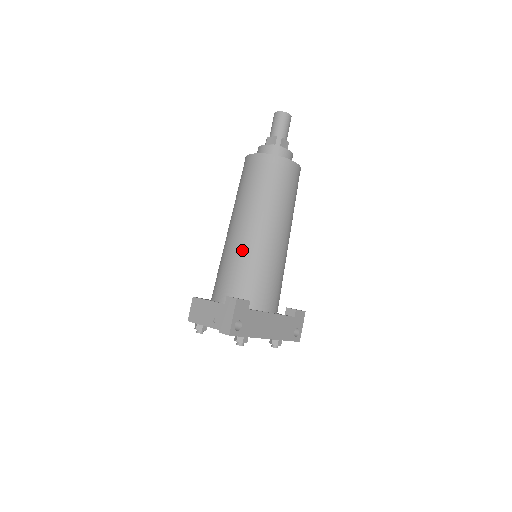
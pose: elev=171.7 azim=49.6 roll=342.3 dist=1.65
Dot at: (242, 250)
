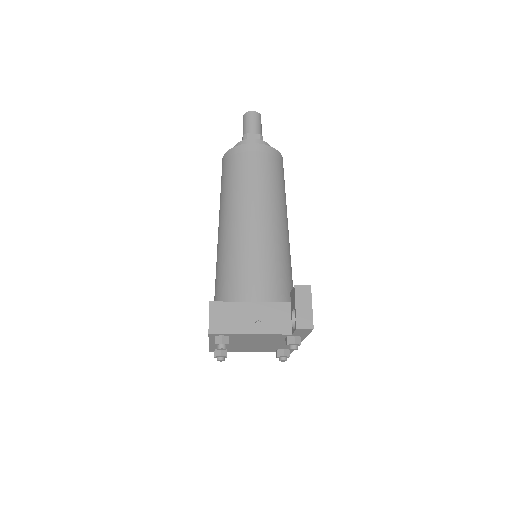
Dot at: (269, 242)
